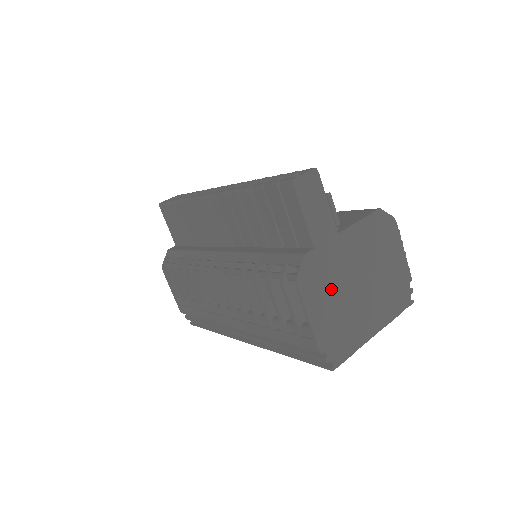
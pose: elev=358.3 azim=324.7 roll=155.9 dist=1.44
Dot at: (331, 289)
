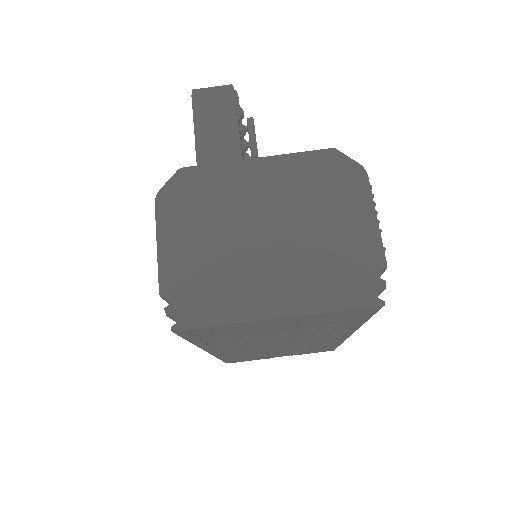
Dot at: (208, 221)
